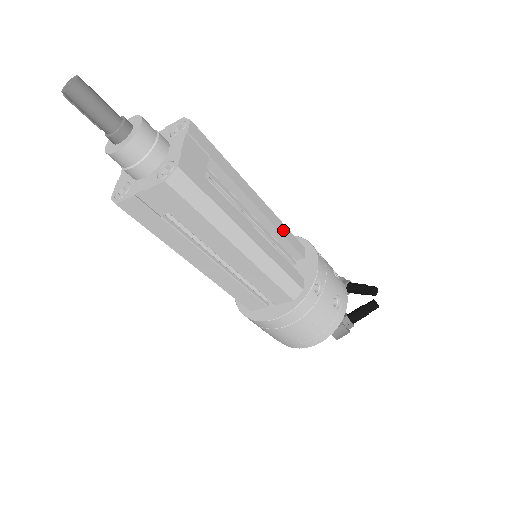
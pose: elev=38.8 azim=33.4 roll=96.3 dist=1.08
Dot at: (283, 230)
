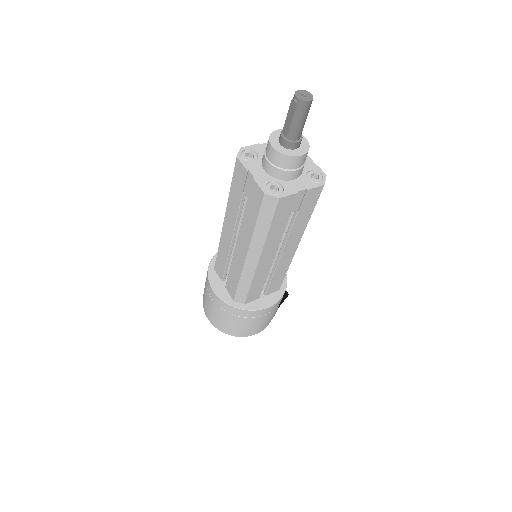
Dot at: occluded
